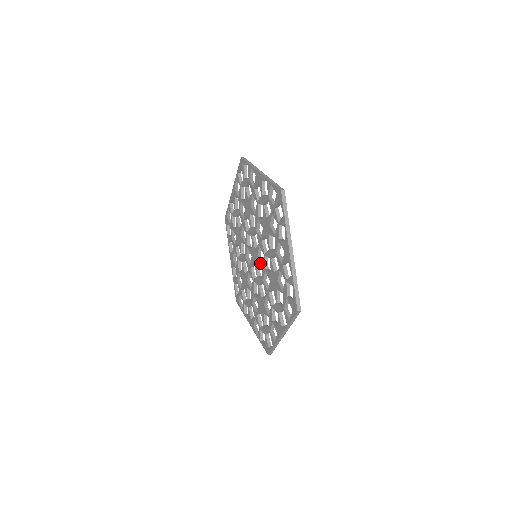
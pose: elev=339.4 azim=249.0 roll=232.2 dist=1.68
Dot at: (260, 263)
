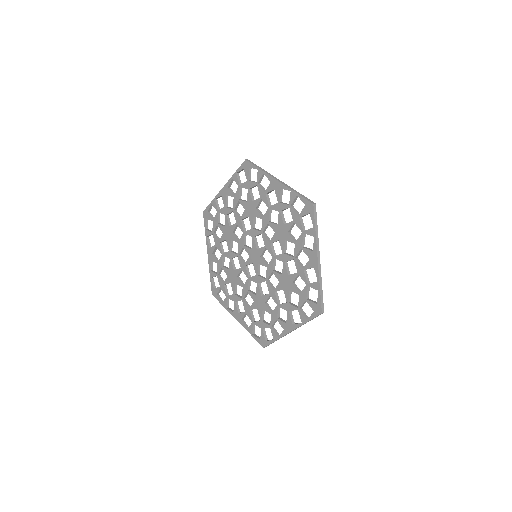
Dot at: (264, 264)
